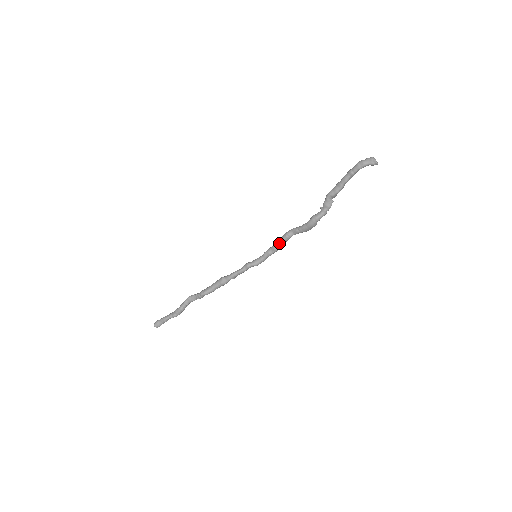
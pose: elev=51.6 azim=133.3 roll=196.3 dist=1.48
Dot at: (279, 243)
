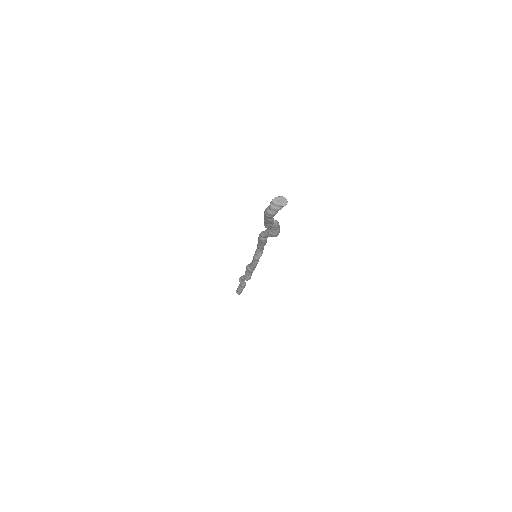
Dot at: (263, 244)
